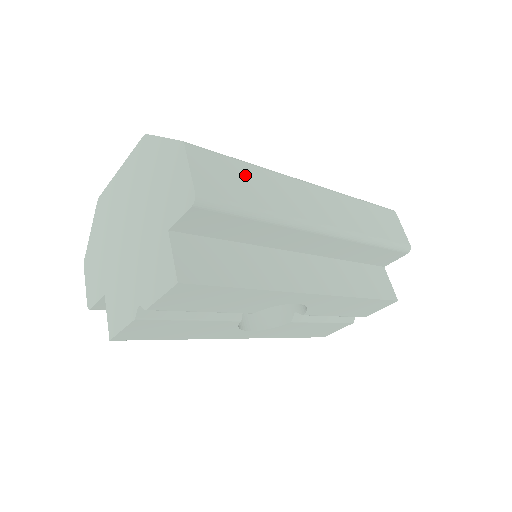
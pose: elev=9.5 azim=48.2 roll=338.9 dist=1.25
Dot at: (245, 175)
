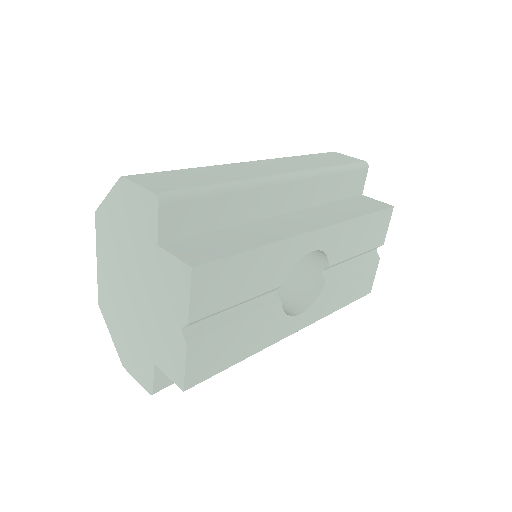
Dot at: (188, 174)
